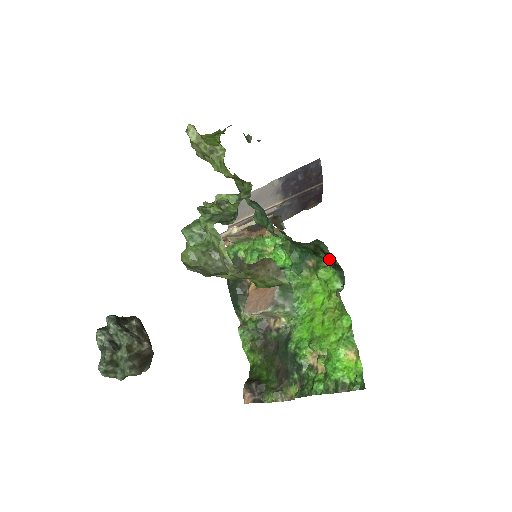
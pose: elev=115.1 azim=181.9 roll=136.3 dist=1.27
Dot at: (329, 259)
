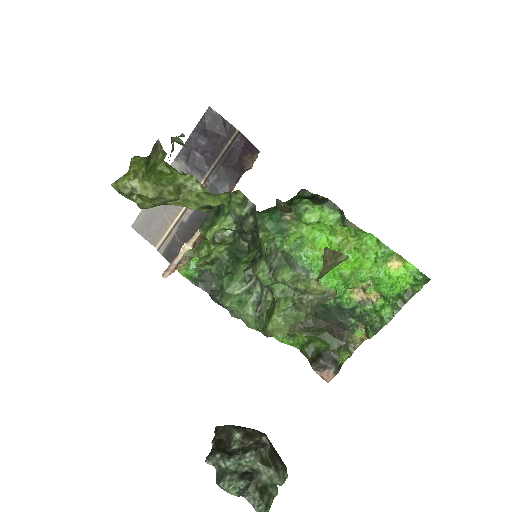
Dot at: (306, 199)
